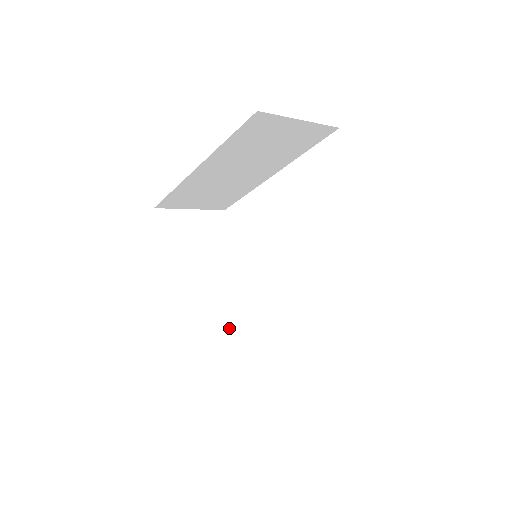
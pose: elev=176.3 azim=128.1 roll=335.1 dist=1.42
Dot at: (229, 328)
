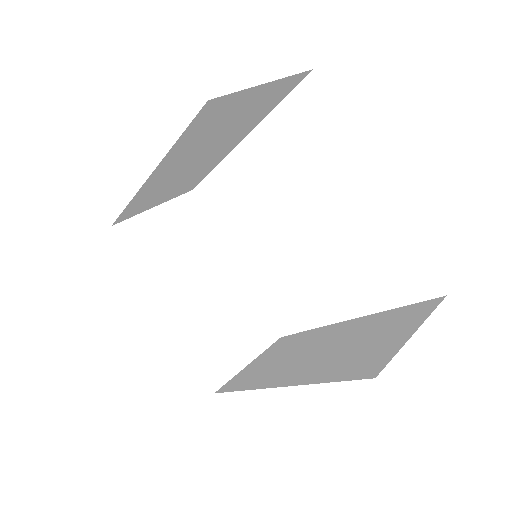
Dot at: (245, 324)
